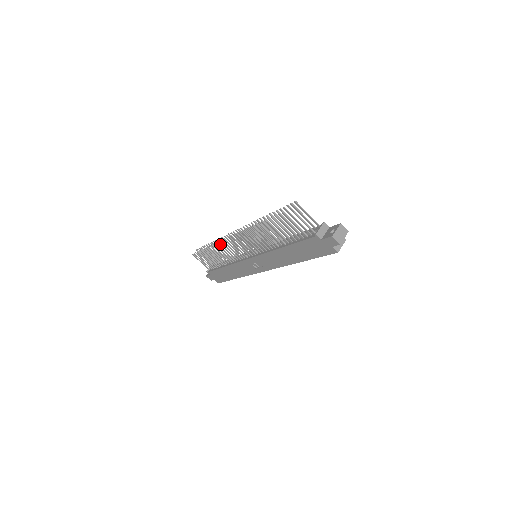
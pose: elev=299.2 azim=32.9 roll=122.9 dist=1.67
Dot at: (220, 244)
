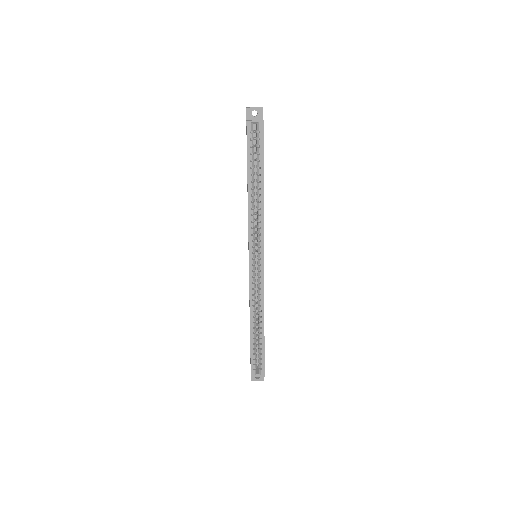
Dot at: occluded
